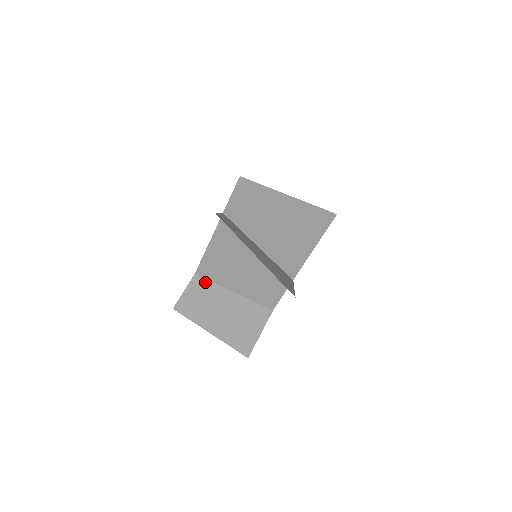
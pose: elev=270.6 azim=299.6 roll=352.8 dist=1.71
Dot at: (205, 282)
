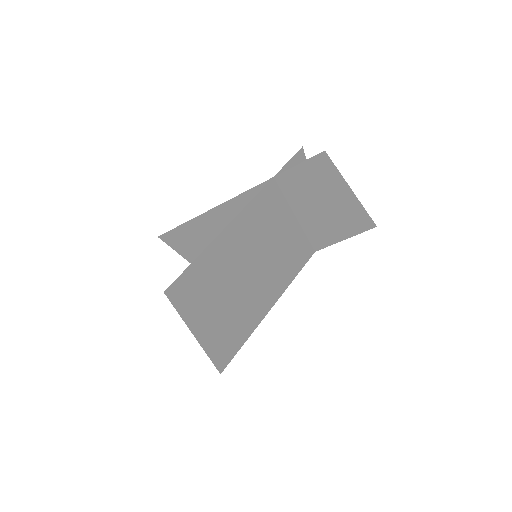
Dot at: (203, 228)
